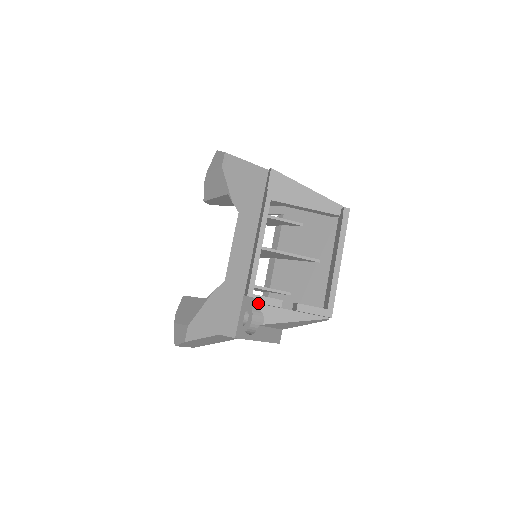
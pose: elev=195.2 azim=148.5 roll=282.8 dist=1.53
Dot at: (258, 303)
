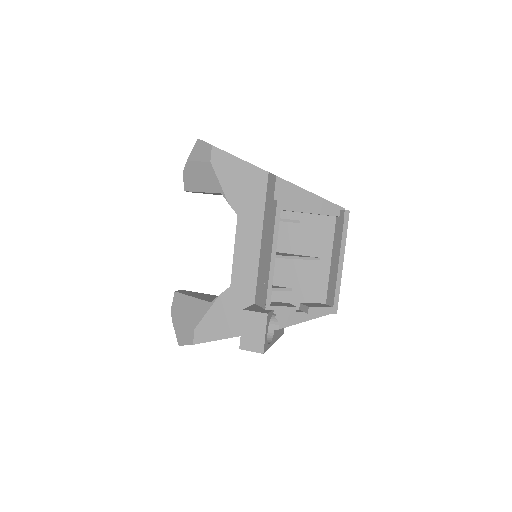
Dot at: (274, 312)
